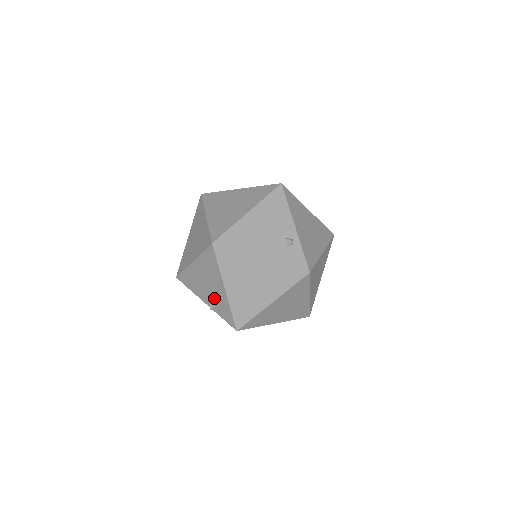
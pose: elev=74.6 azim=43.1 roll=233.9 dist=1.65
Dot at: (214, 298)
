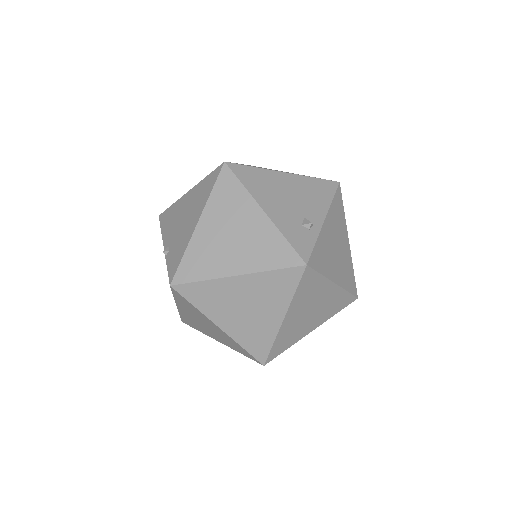
Dot at: (178, 238)
